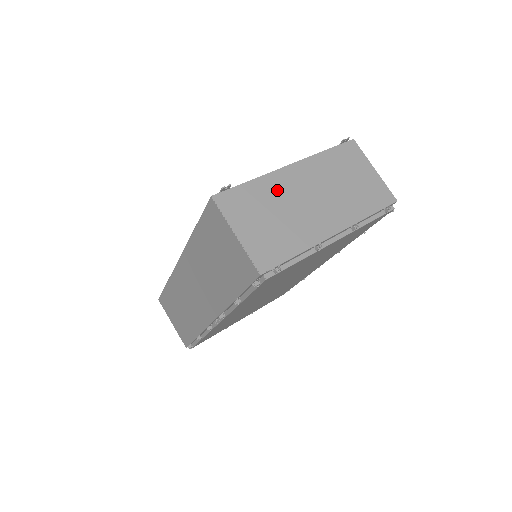
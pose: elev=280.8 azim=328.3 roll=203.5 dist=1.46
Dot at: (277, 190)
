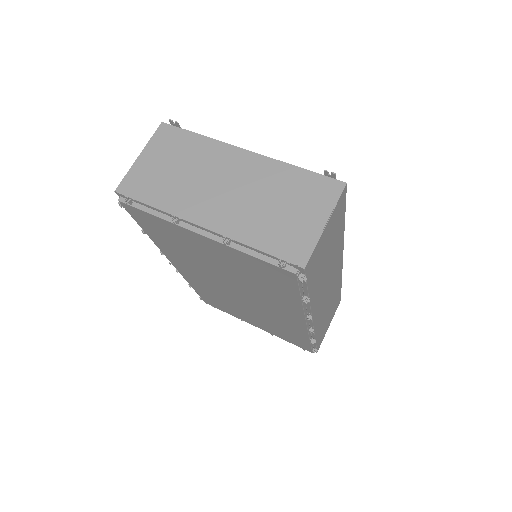
Dot at: (209, 157)
